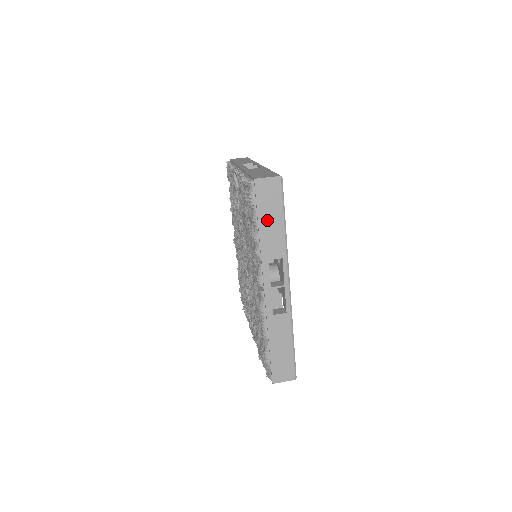
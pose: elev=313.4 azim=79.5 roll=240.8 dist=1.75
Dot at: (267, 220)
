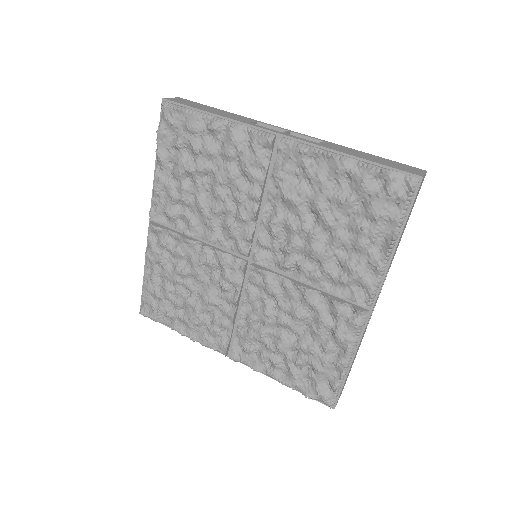
Dot at: (208, 110)
